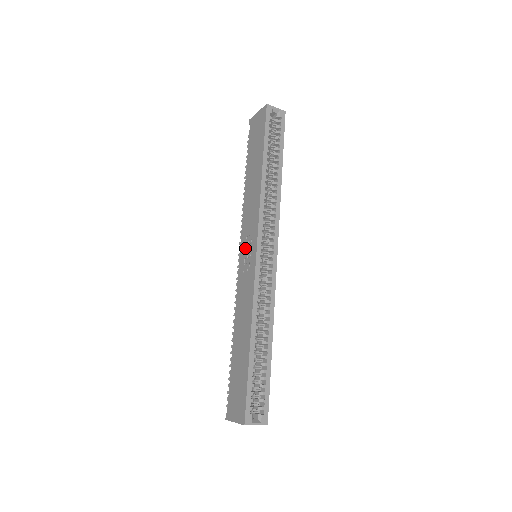
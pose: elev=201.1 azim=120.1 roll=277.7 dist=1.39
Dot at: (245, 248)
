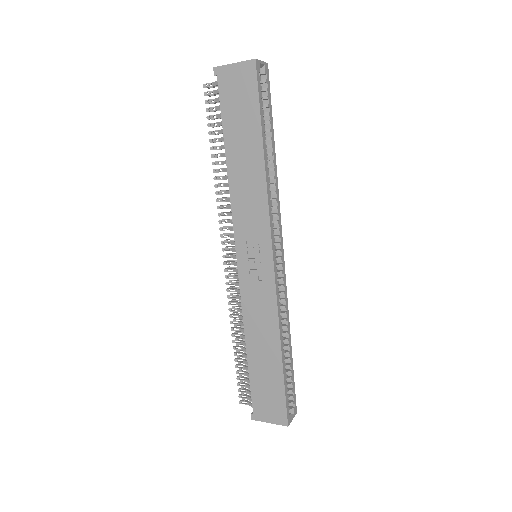
Dot at: (247, 252)
